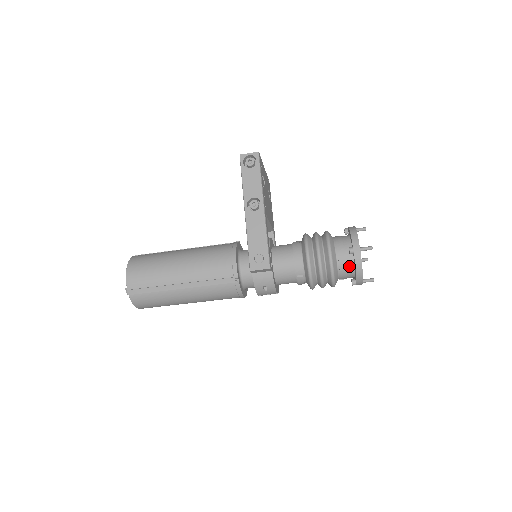
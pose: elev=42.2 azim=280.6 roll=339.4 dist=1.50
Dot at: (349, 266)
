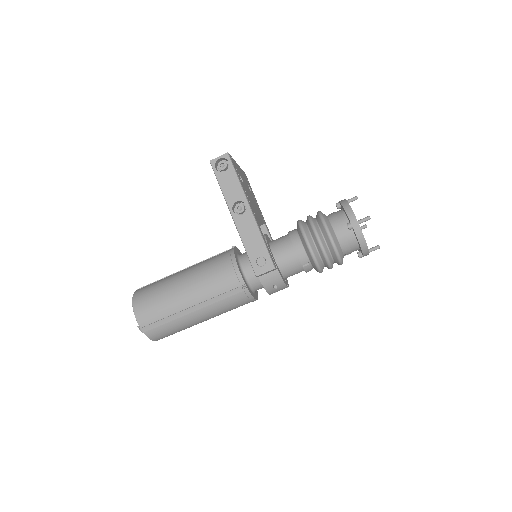
Dot at: (351, 241)
